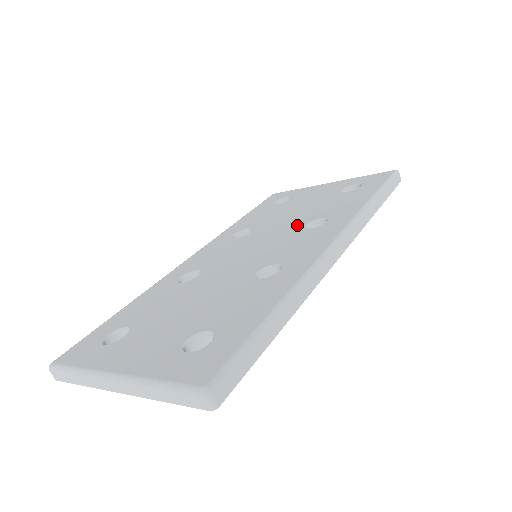
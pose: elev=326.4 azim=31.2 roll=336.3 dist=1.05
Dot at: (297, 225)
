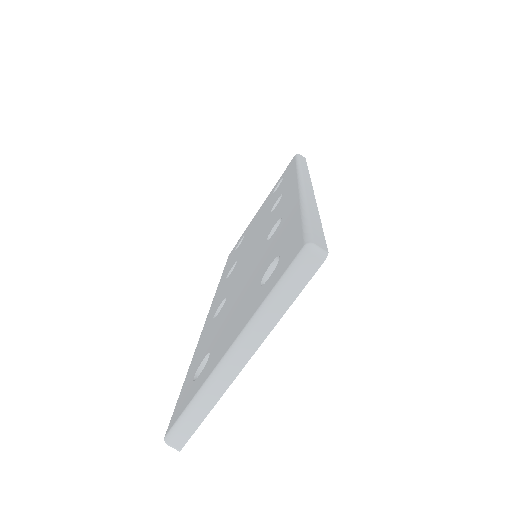
Dot at: (265, 219)
